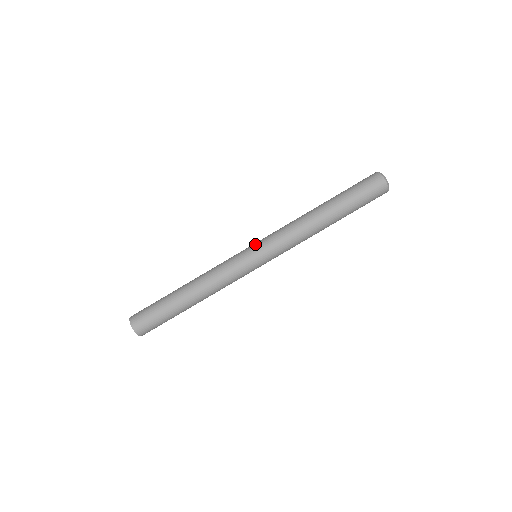
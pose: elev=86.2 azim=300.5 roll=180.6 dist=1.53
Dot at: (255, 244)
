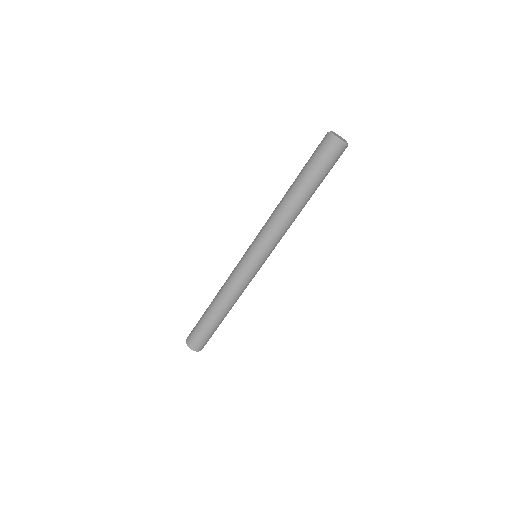
Dot at: (253, 254)
